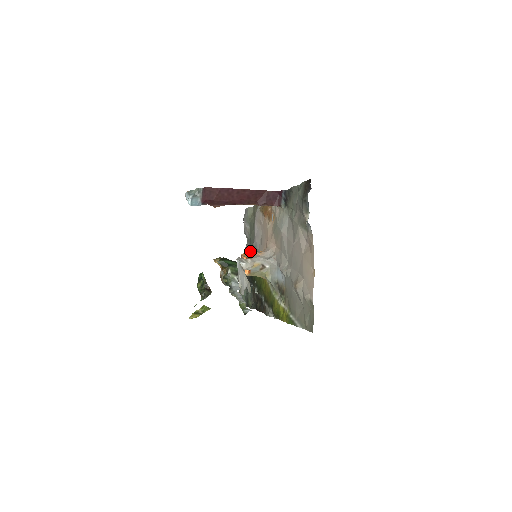
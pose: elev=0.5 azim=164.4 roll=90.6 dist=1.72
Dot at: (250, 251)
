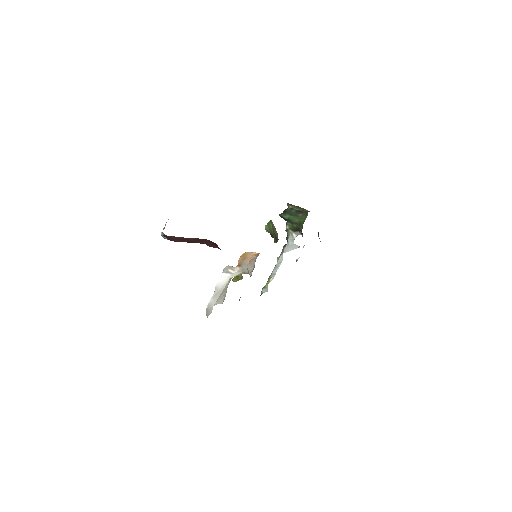
Dot at: occluded
